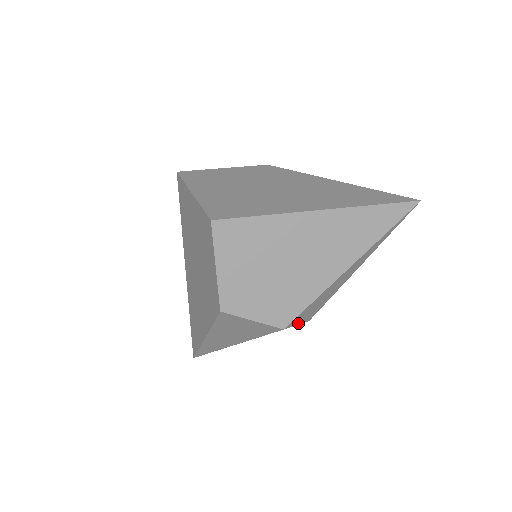
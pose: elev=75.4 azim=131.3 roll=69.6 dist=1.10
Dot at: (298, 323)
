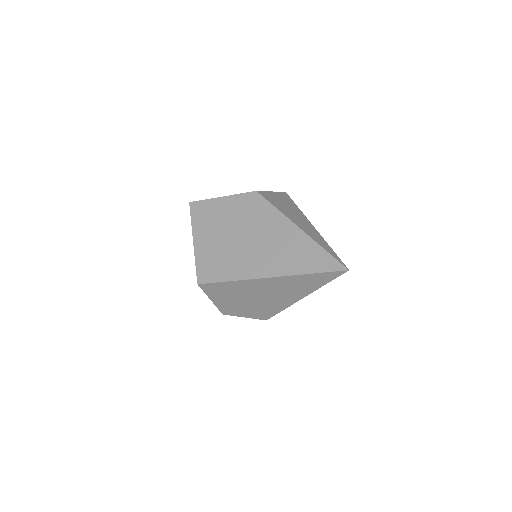
Dot at: occluded
